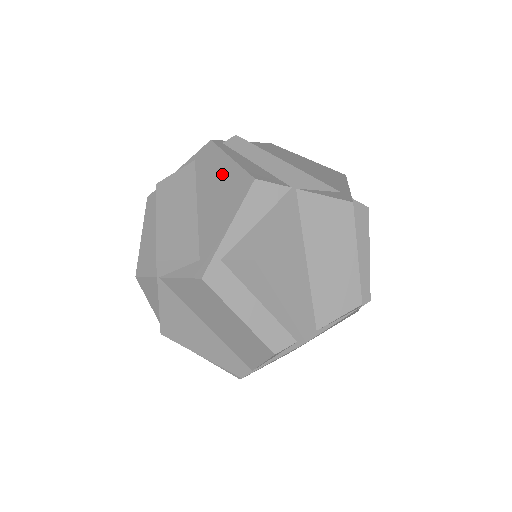
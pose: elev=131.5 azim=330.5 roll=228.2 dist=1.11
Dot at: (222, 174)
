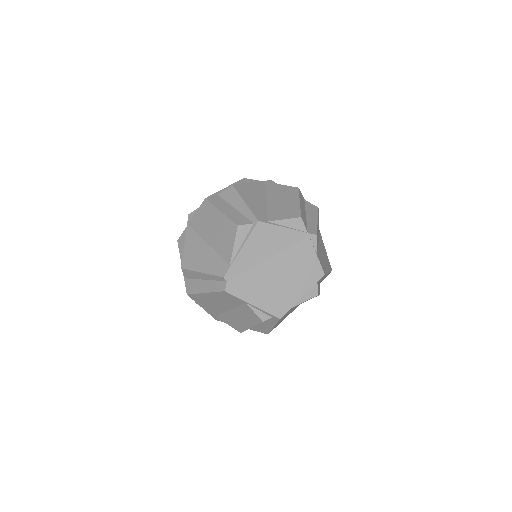
Dot at: occluded
